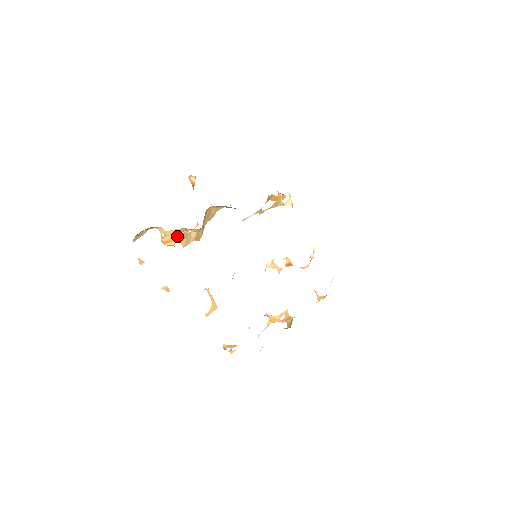
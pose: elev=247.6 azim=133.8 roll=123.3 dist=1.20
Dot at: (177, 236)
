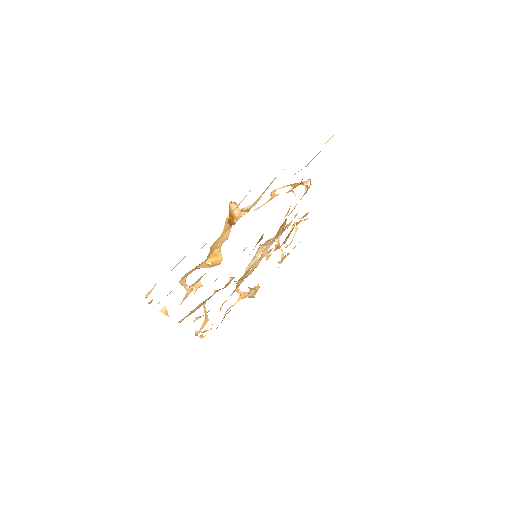
Dot at: (199, 279)
